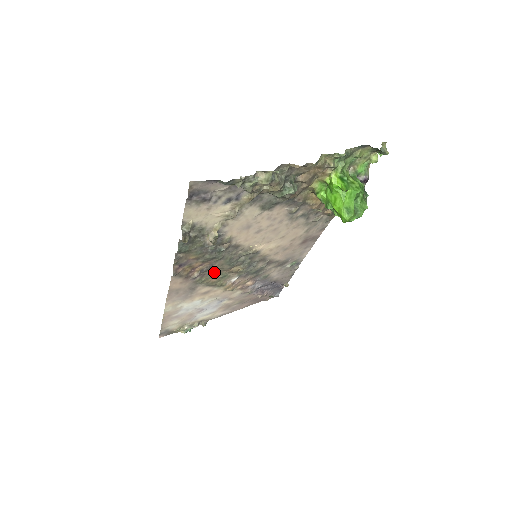
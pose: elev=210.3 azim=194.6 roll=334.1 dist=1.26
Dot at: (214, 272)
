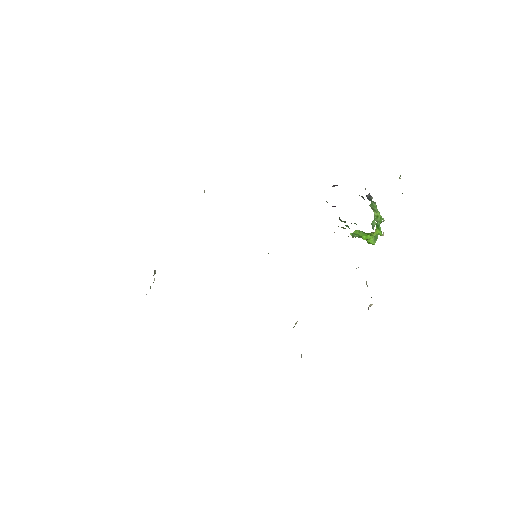
Dot at: occluded
